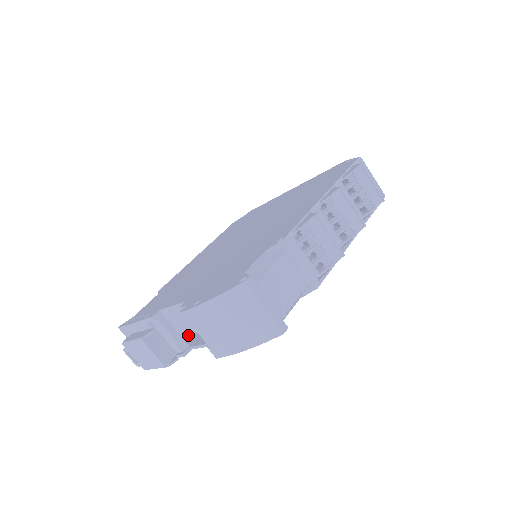
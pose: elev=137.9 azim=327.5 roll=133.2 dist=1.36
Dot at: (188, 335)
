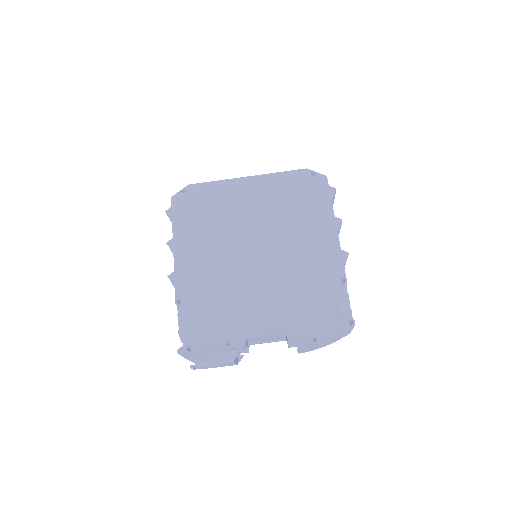
Dot at: occluded
